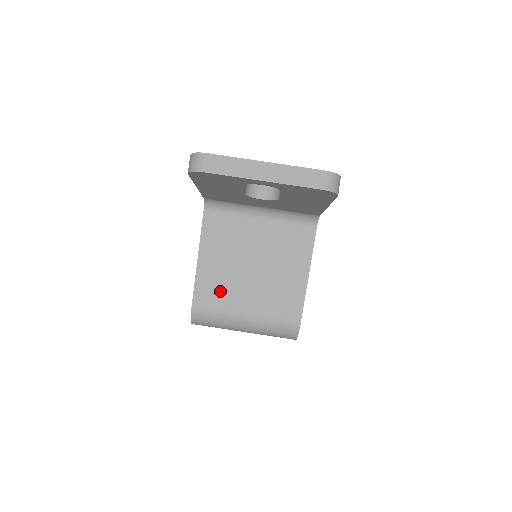
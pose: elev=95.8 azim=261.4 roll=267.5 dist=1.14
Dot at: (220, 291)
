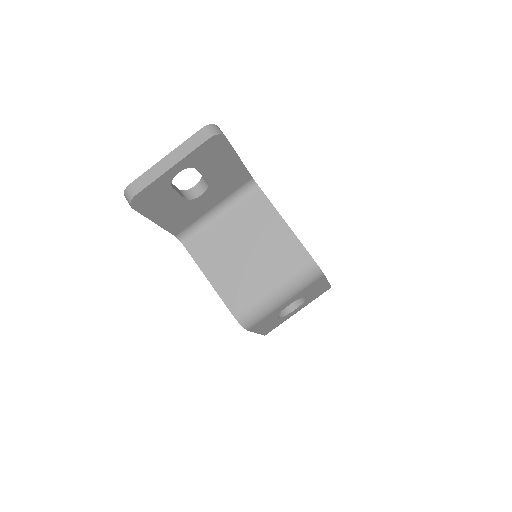
Dot at: (240, 286)
